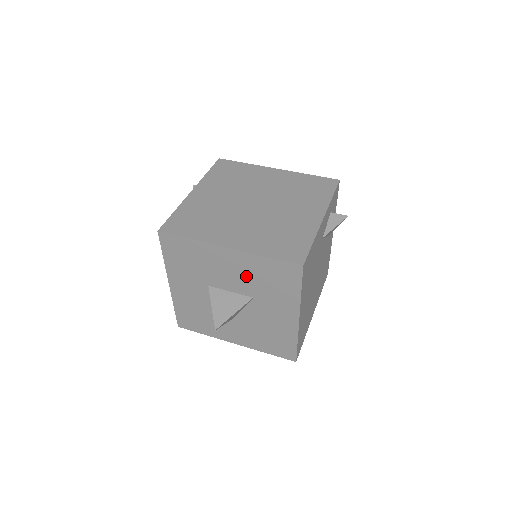
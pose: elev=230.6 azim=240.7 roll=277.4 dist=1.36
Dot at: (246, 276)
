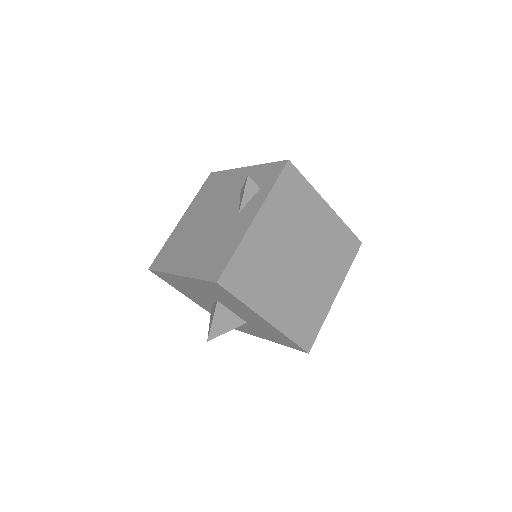
Dot at: (259, 324)
